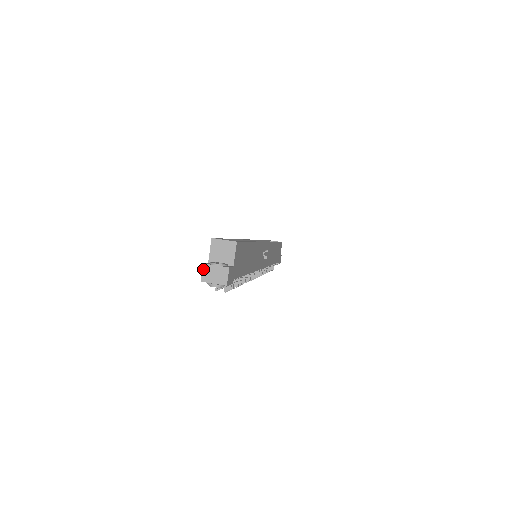
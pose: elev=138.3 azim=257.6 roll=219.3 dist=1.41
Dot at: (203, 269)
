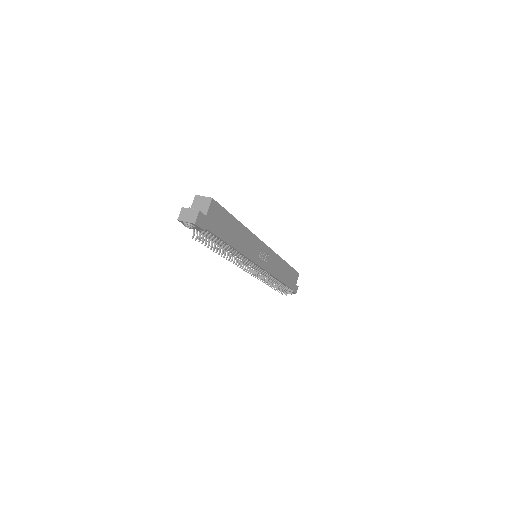
Dot at: (181, 211)
